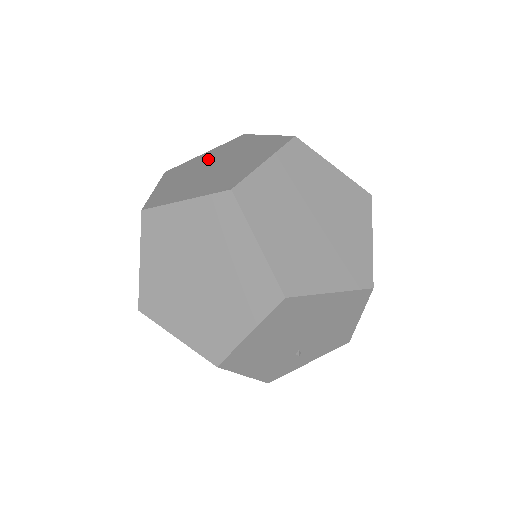
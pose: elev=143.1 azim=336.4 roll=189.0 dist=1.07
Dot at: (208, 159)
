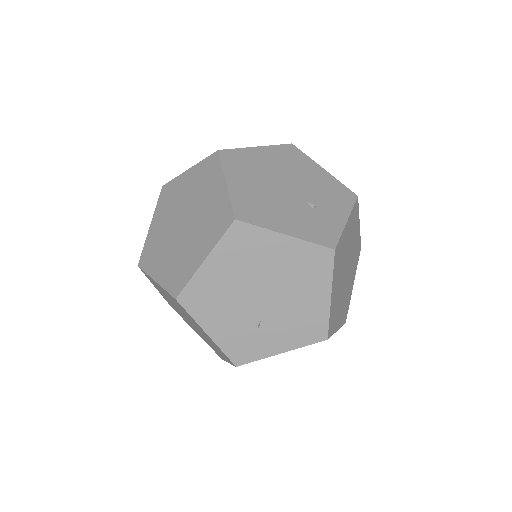
Dot at: occluded
